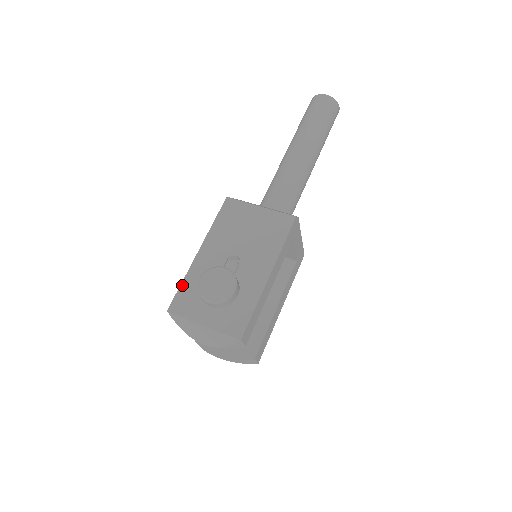
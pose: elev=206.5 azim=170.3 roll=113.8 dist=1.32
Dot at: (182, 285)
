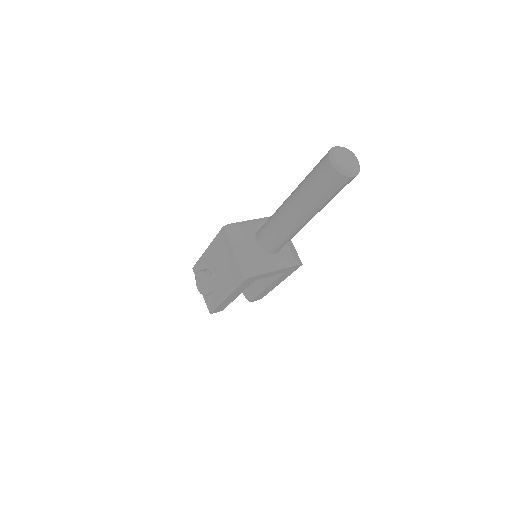
Dot at: (198, 261)
